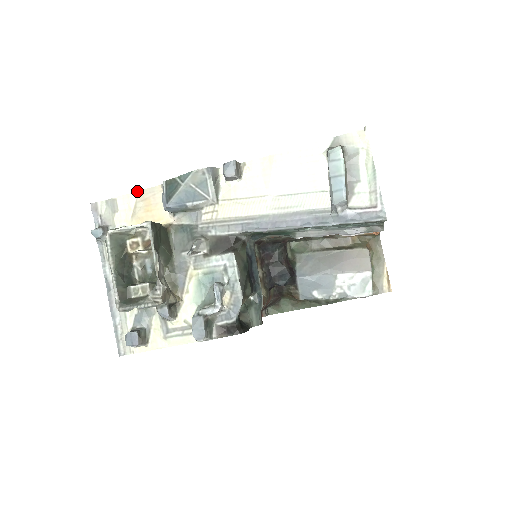
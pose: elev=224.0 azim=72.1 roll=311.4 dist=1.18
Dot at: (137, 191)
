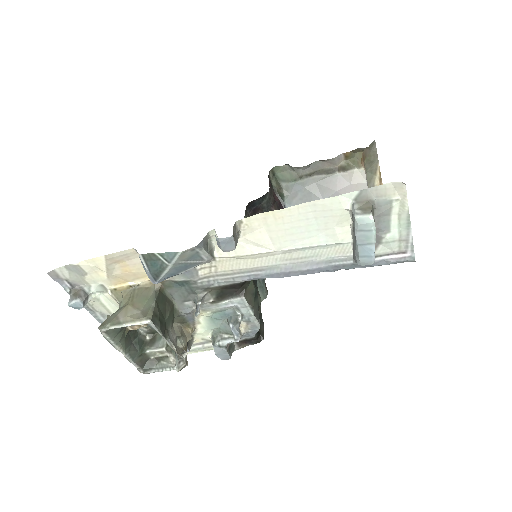
Dot at: (103, 256)
